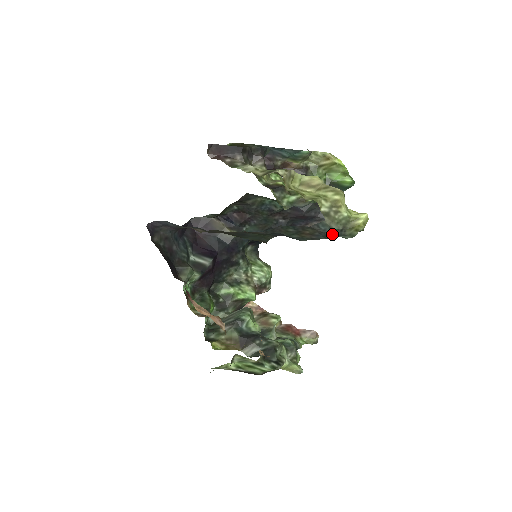
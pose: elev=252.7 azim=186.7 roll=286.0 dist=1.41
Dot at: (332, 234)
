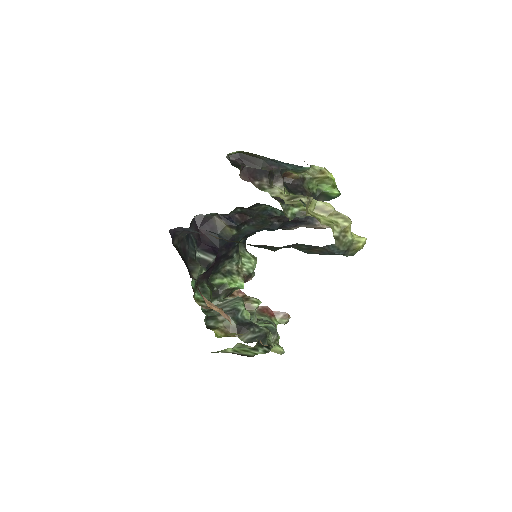
Dot at: (338, 253)
